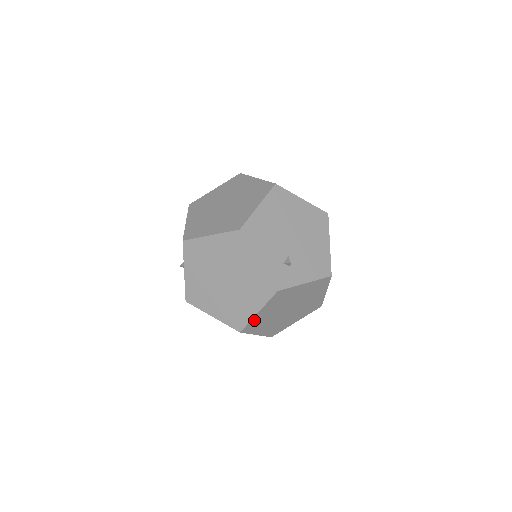
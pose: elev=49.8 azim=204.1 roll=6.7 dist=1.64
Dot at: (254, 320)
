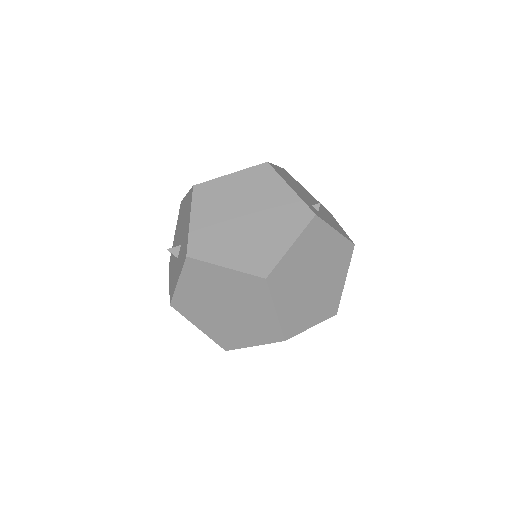
Dot at: (284, 263)
